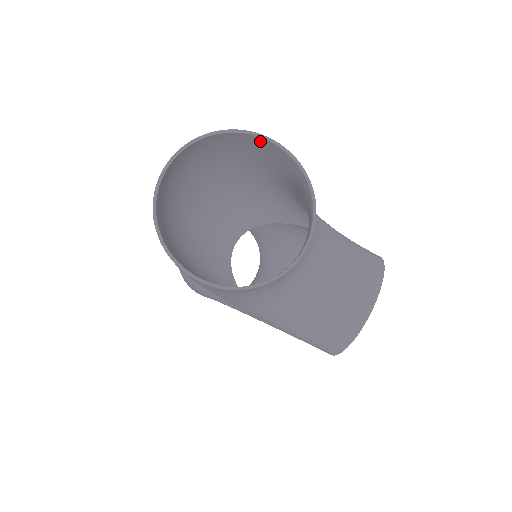
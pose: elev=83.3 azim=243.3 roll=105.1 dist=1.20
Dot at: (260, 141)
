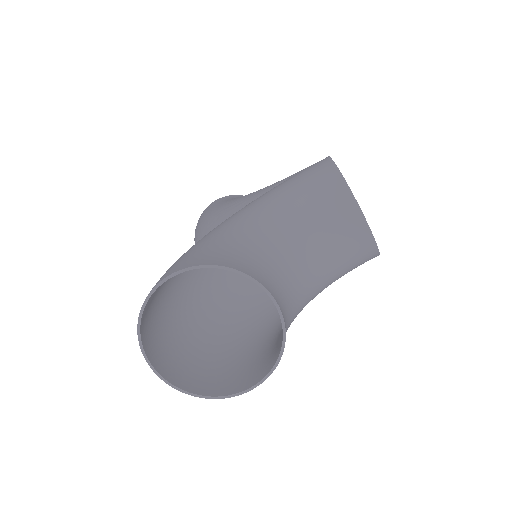
Dot at: (168, 277)
